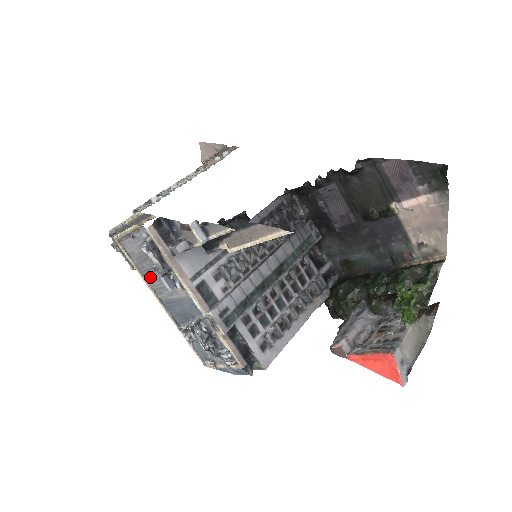
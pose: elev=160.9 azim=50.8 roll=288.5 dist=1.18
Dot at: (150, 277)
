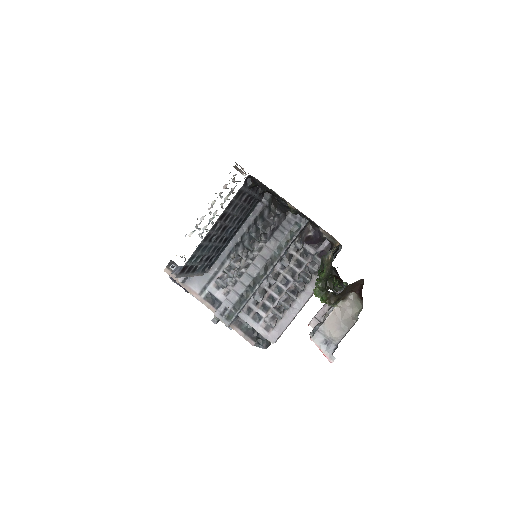
Dot at: occluded
